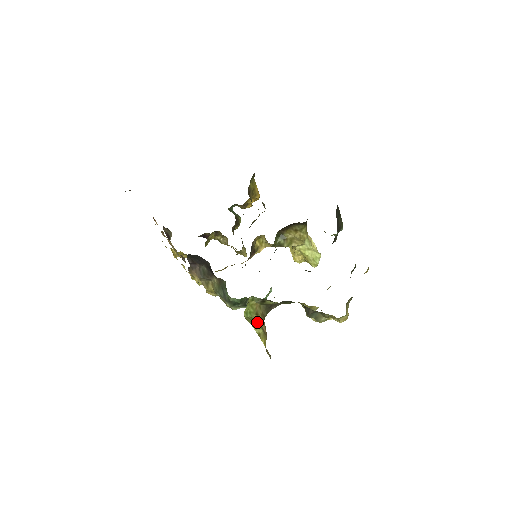
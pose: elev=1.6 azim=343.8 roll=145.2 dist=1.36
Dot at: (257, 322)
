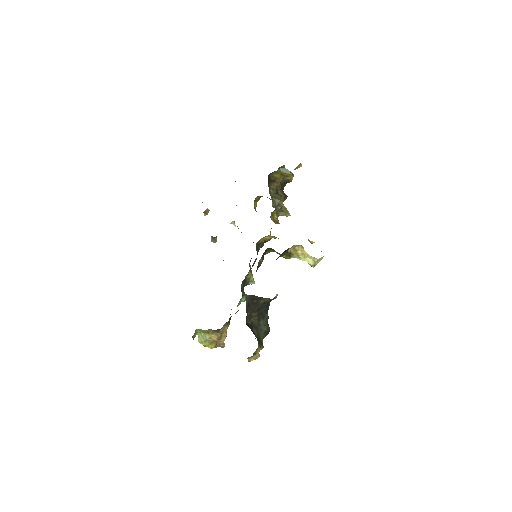
Dot at: (205, 339)
